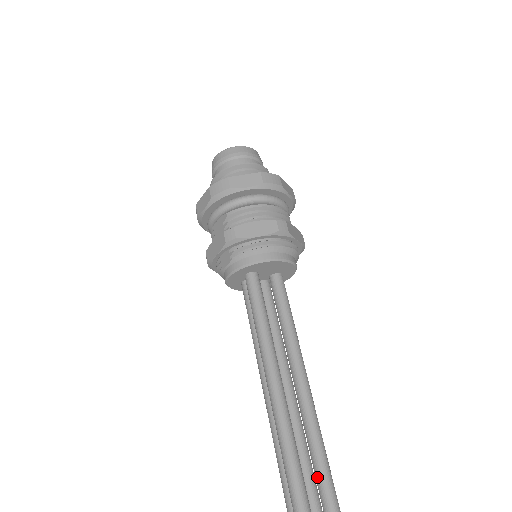
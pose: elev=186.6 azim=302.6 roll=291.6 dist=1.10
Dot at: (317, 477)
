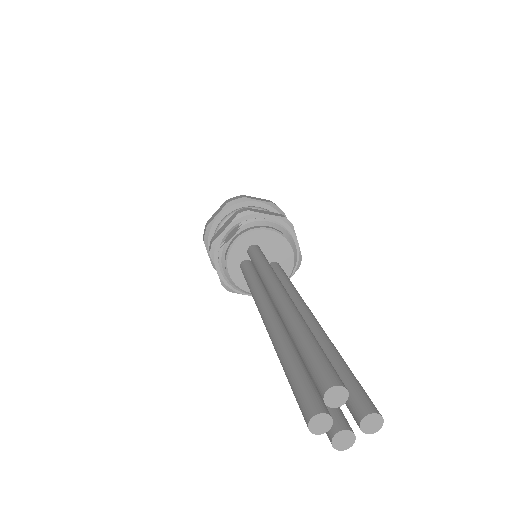
Dot at: occluded
